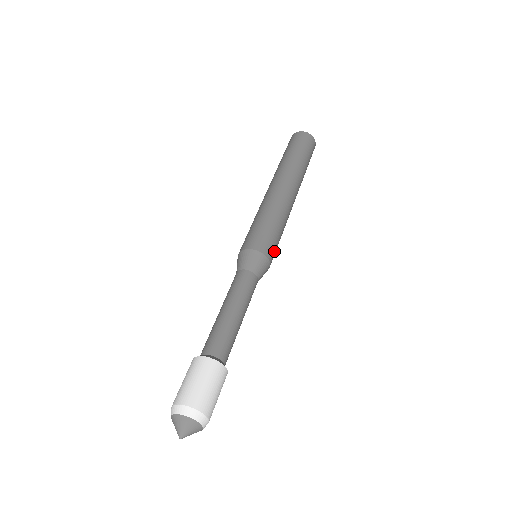
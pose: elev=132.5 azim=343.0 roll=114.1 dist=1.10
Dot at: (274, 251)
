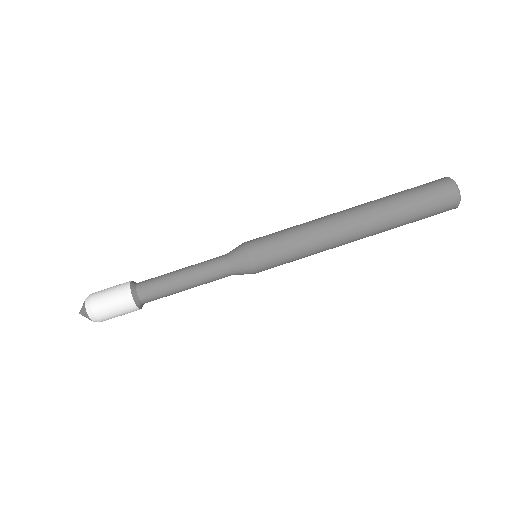
Dot at: (269, 268)
